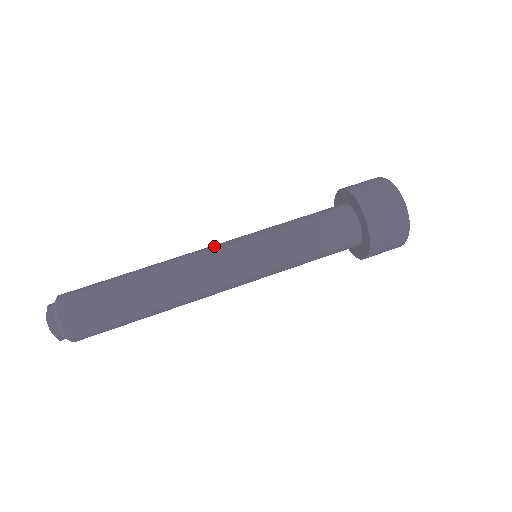
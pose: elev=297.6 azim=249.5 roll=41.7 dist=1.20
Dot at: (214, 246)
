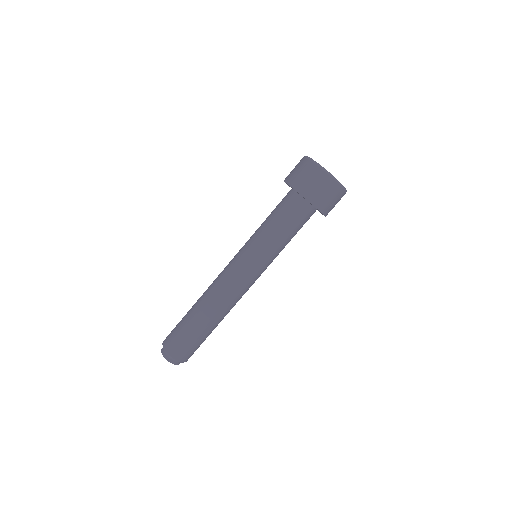
Dot at: (236, 277)
